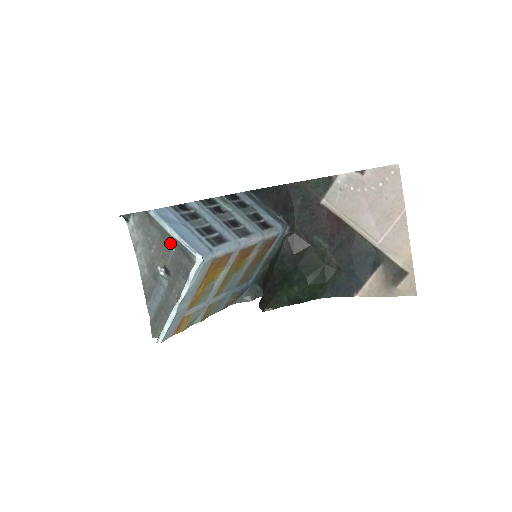
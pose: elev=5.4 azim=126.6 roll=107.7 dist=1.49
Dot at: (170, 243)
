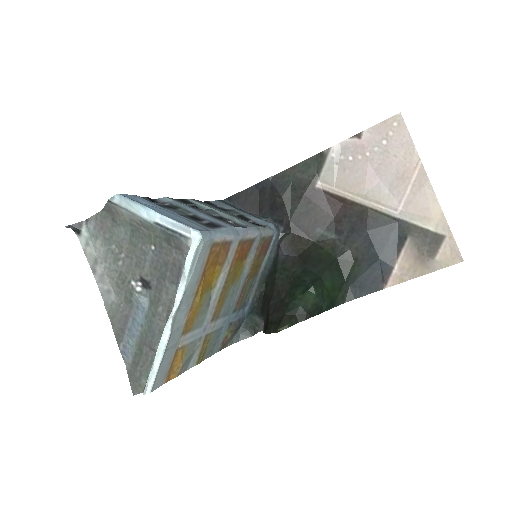
Dot at: (146, 240)
